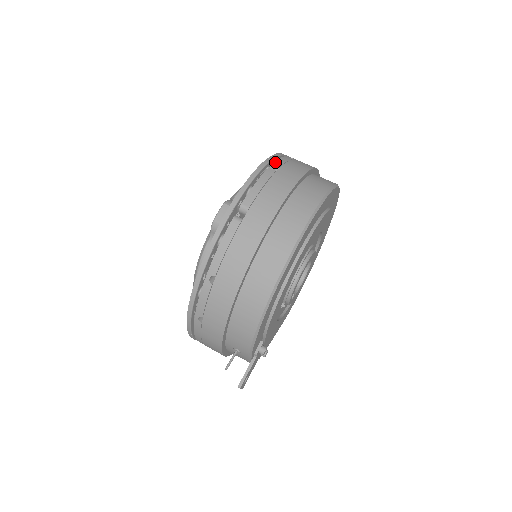
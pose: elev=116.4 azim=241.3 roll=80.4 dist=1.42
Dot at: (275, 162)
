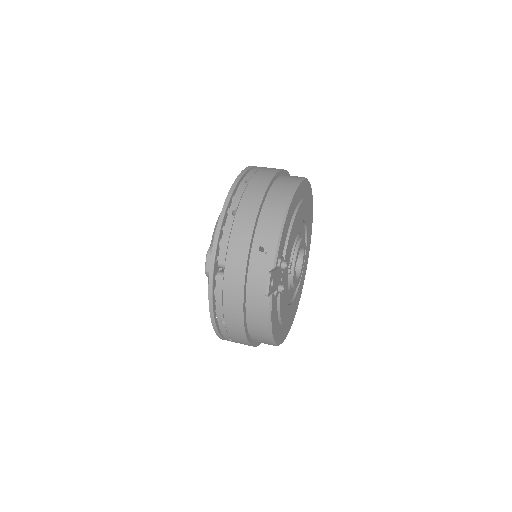
Dot at: occluded
